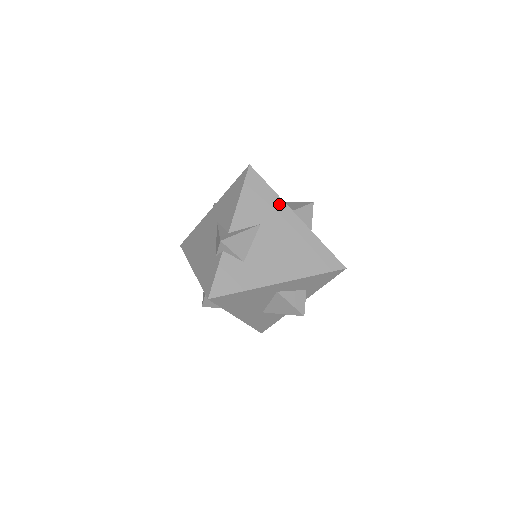
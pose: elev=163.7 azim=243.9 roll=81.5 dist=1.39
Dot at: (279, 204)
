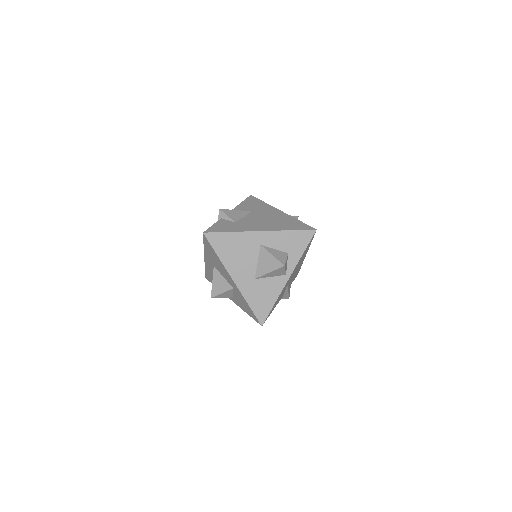
Dot at: (268, 207)
